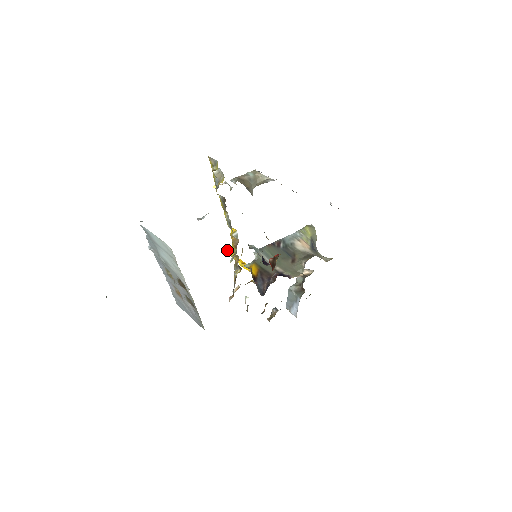
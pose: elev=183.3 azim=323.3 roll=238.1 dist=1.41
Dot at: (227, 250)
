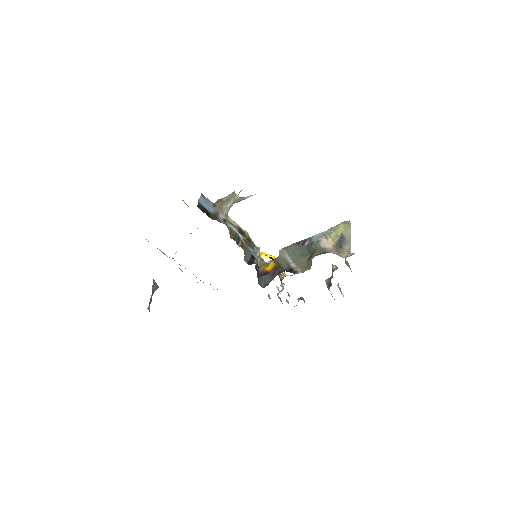
Dot at: occluded
